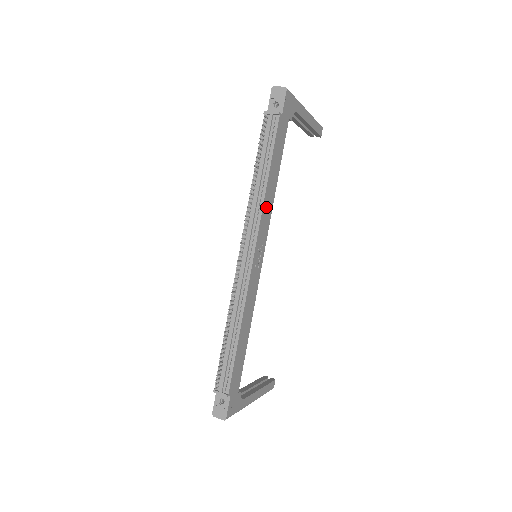
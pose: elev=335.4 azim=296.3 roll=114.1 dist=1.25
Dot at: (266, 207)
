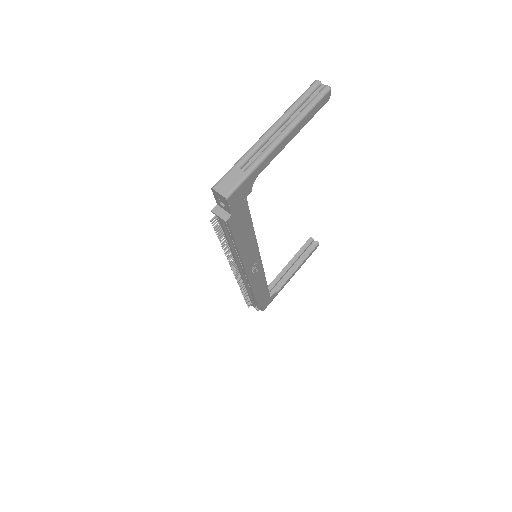
Dot at: (247, 254)
